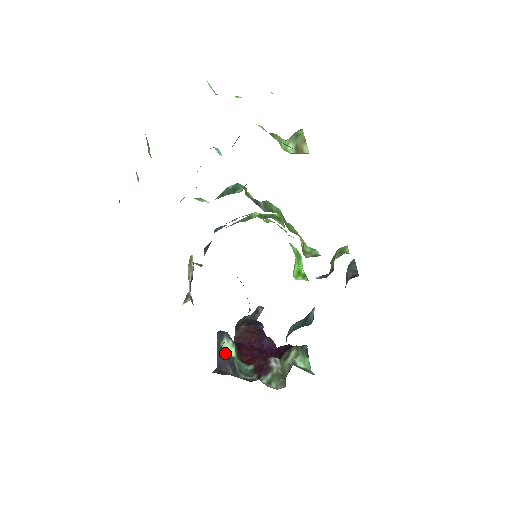
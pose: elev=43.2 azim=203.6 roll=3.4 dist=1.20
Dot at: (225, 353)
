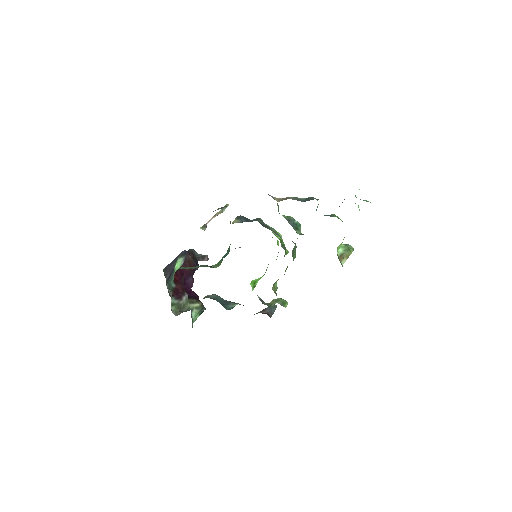
Dot at: (175, 265)
